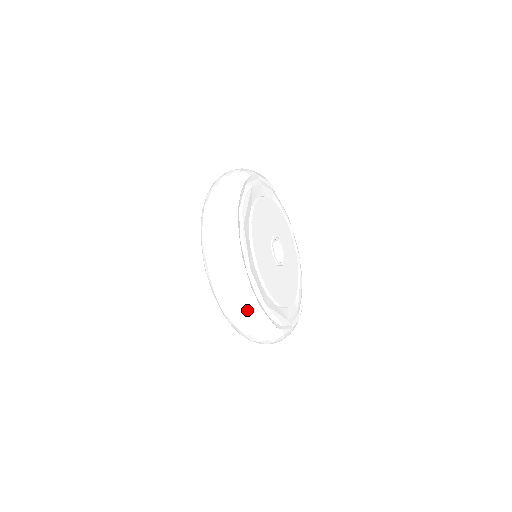
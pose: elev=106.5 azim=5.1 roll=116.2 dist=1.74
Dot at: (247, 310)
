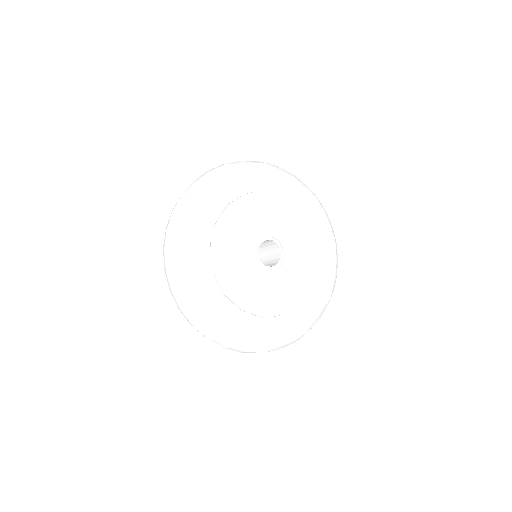
Dot at: (284, 346)
